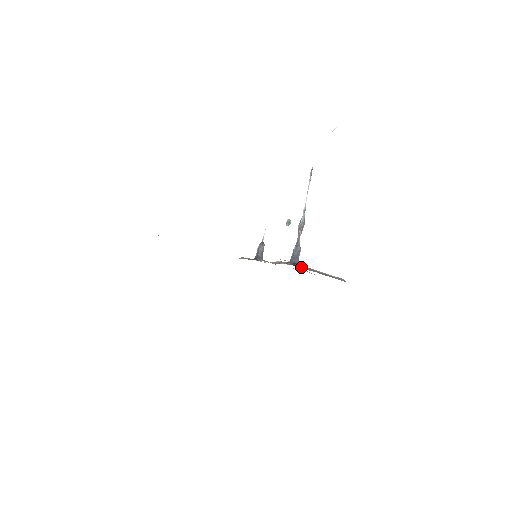
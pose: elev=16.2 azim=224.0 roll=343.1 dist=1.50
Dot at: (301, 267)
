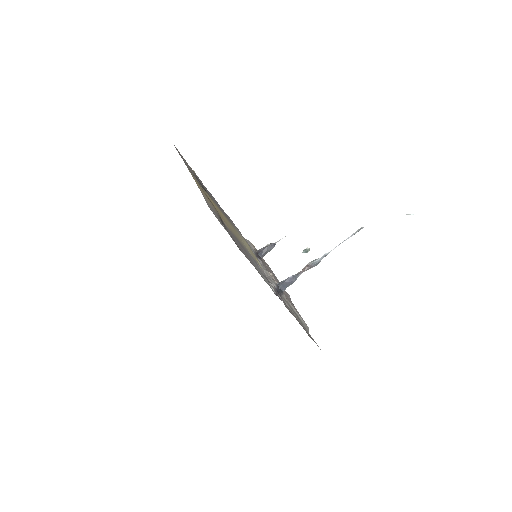
Dot at: (282, 297)
